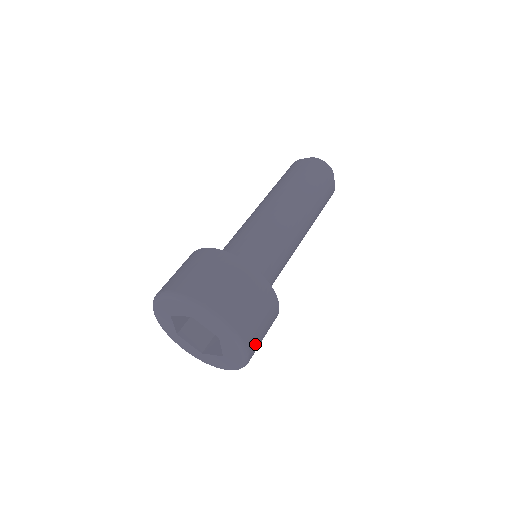
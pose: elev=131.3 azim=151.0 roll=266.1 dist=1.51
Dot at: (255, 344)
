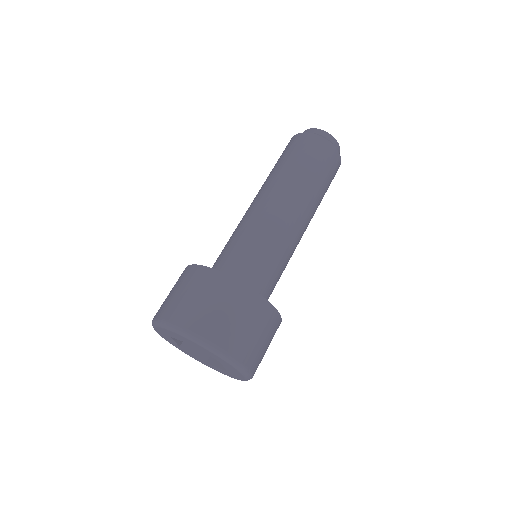
Dot at: (258, 363)
